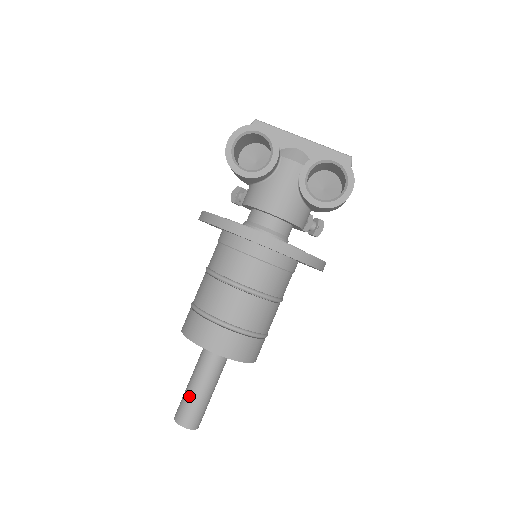
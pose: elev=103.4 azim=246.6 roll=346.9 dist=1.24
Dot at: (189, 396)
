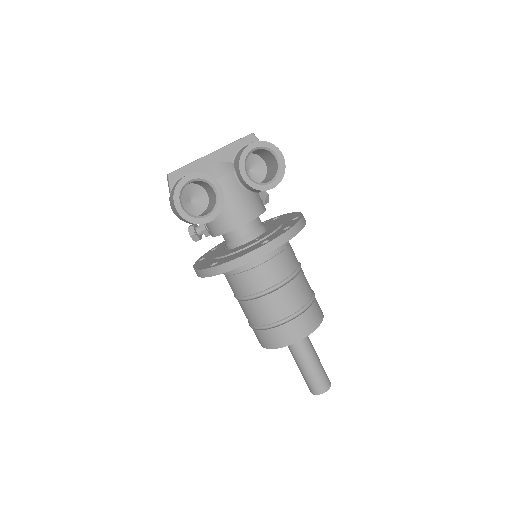
Dot at: (311, 374)
